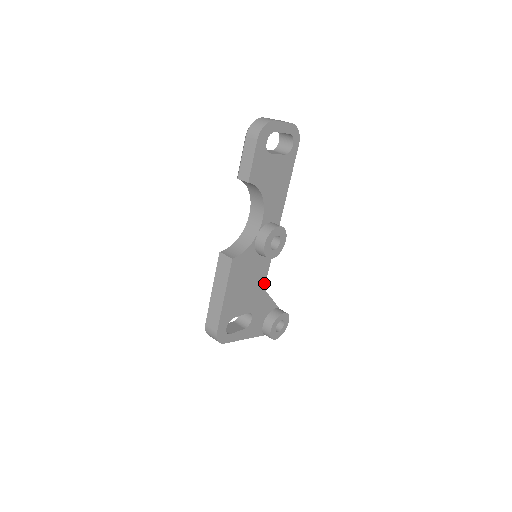
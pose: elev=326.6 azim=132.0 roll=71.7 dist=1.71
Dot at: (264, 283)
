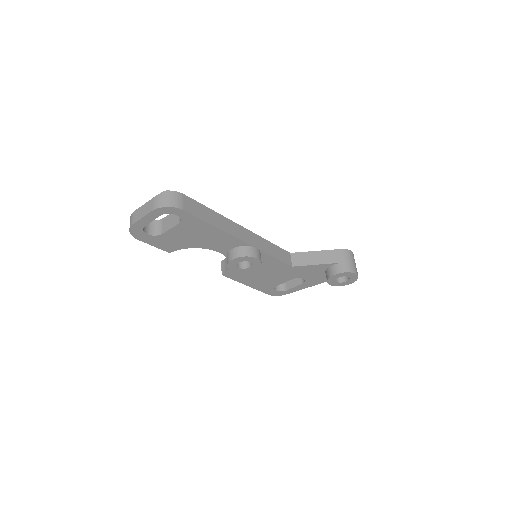
Dot at: (287, 265)
